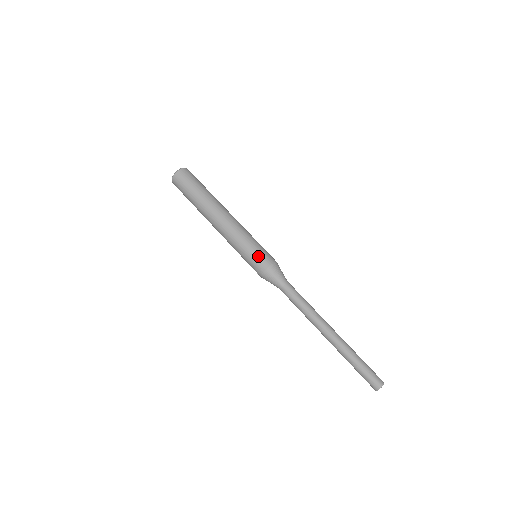
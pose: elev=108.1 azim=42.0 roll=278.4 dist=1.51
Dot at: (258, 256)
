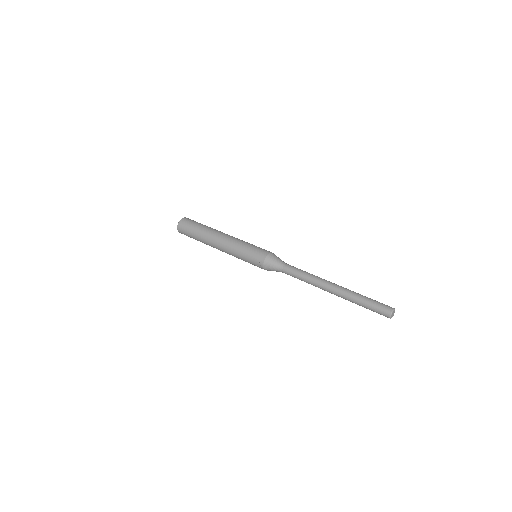
Dot at: (259, 249)
